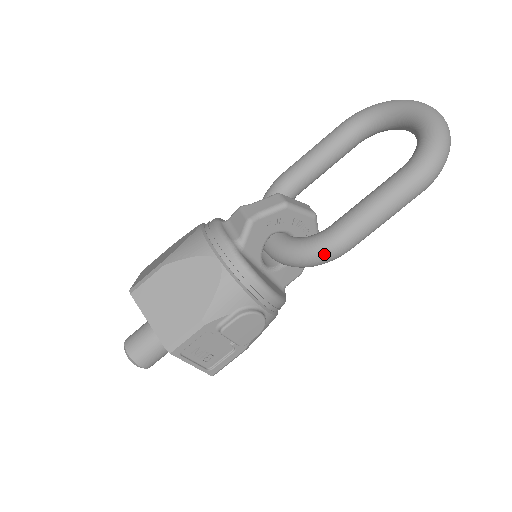
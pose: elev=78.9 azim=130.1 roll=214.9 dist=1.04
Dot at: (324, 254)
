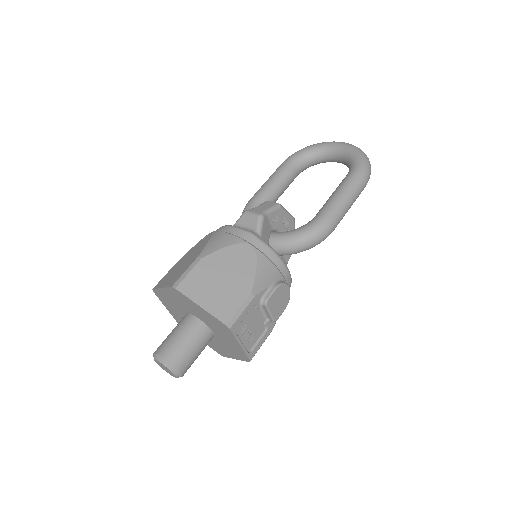
Dot at: (320, 233)
